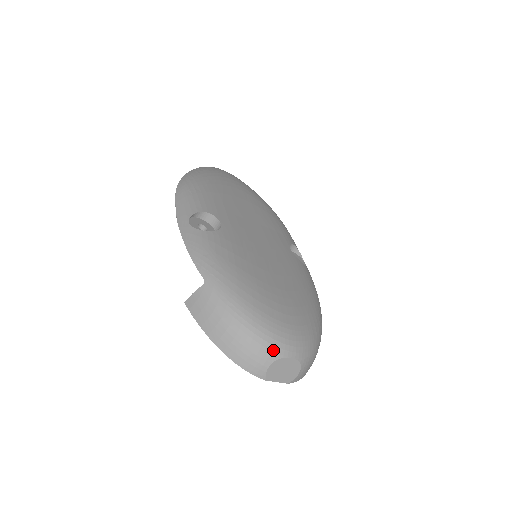
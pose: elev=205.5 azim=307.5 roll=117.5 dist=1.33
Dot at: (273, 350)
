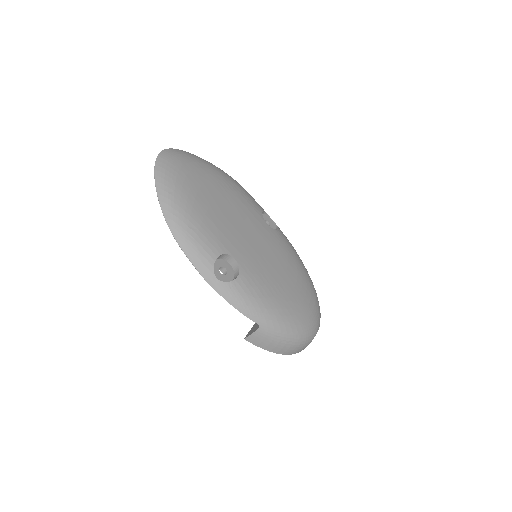
Dot at: (311, 338)
